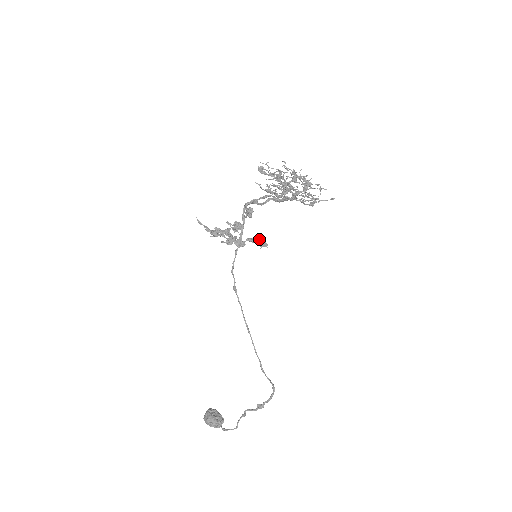
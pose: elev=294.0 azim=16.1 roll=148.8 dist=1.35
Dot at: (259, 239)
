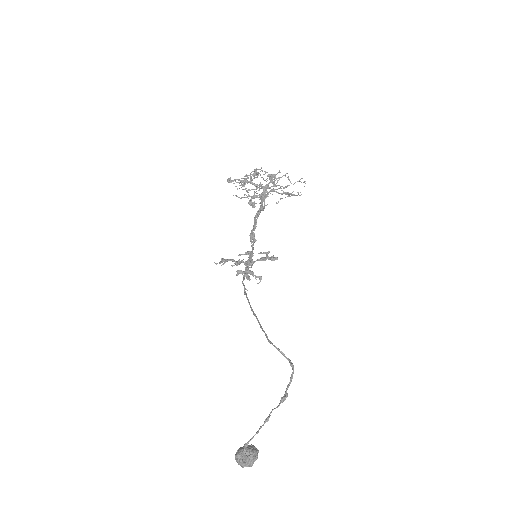
Dot at: (264, 252)
